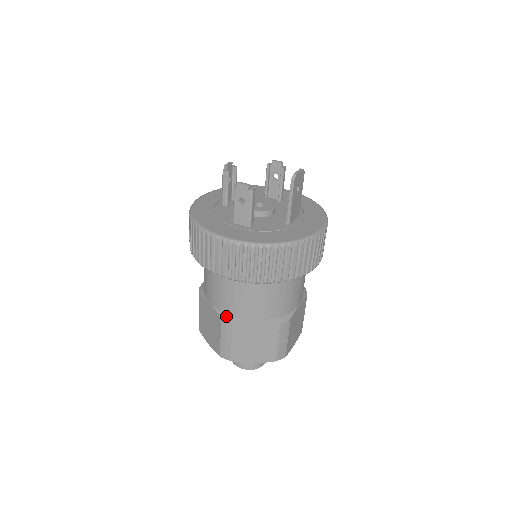
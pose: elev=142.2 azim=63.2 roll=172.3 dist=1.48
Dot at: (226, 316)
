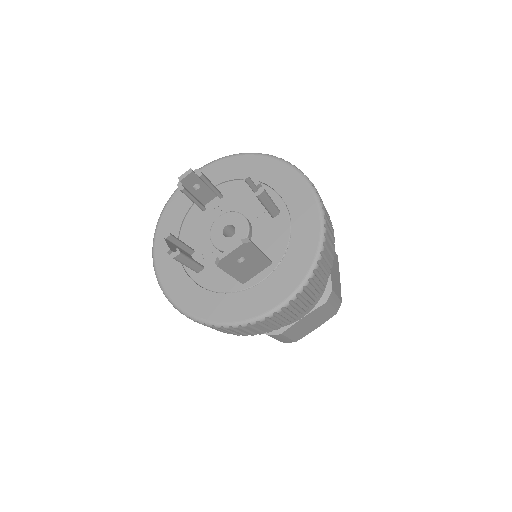
Dot at: occluded
